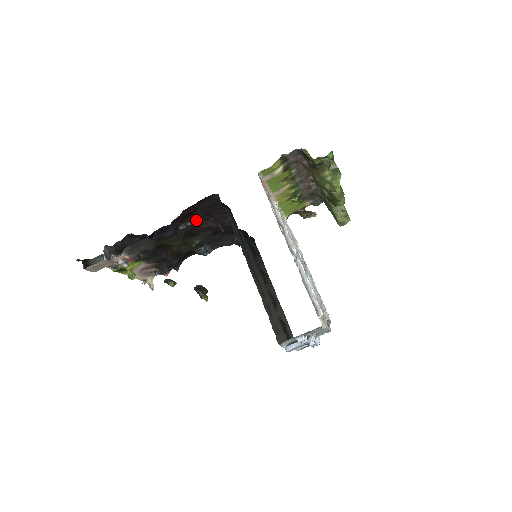
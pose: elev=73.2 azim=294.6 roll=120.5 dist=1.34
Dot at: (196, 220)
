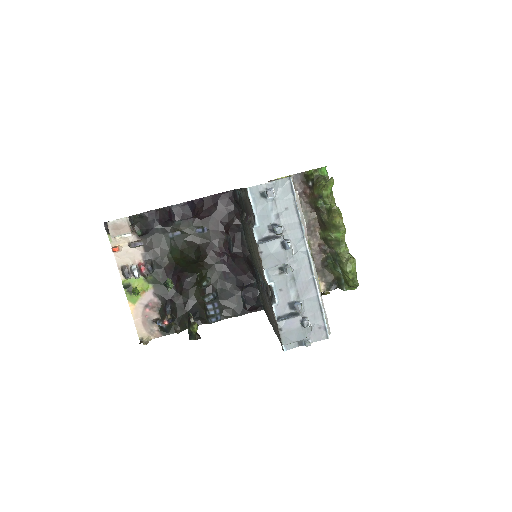
Dot at: (212, 229)
